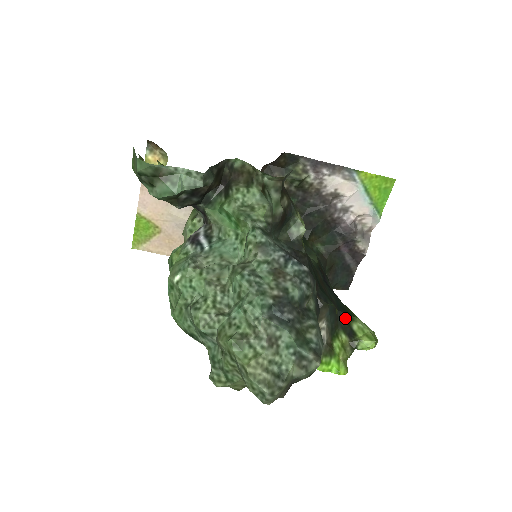
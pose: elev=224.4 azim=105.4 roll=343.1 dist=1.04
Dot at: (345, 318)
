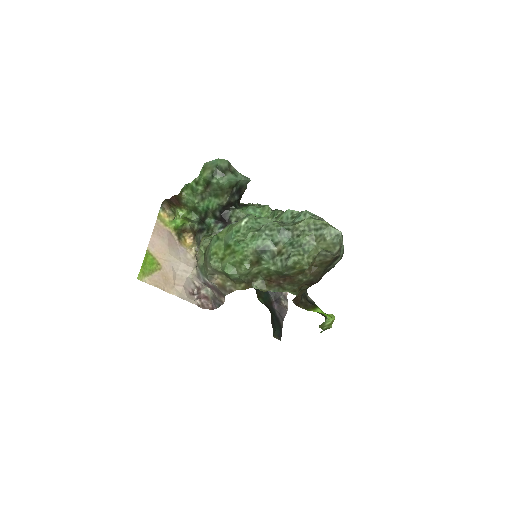
Dot at: occluded
